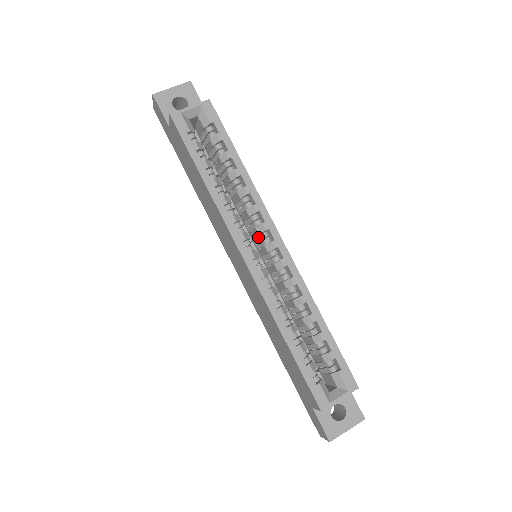
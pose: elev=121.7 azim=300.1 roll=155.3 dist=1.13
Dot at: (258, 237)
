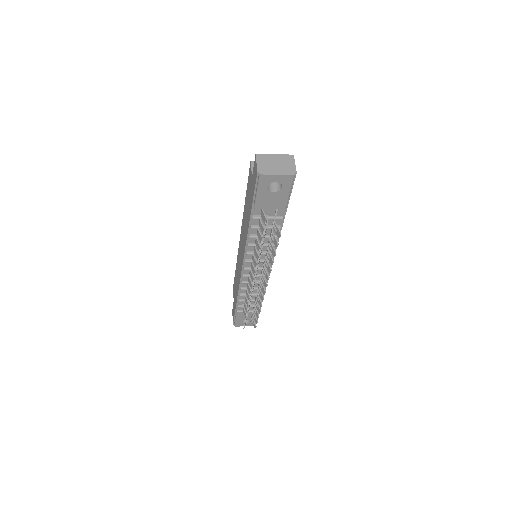
Dot at: occluded
